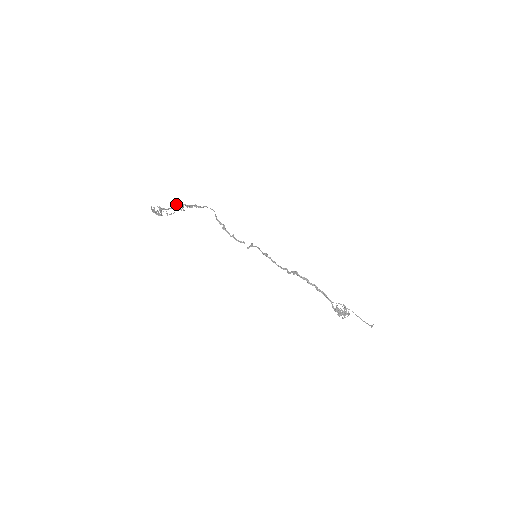
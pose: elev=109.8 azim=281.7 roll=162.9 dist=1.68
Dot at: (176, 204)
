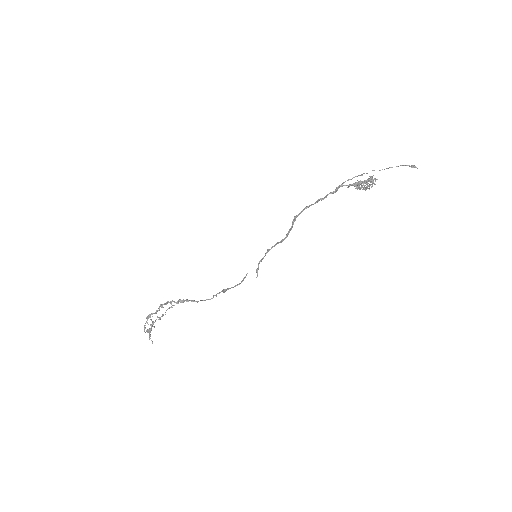
Dot at: (162, 304)
